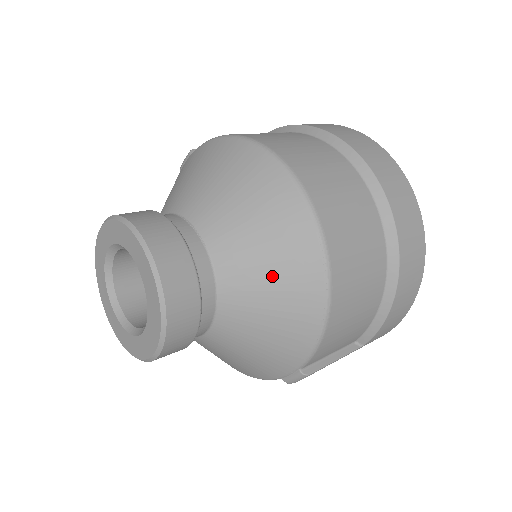
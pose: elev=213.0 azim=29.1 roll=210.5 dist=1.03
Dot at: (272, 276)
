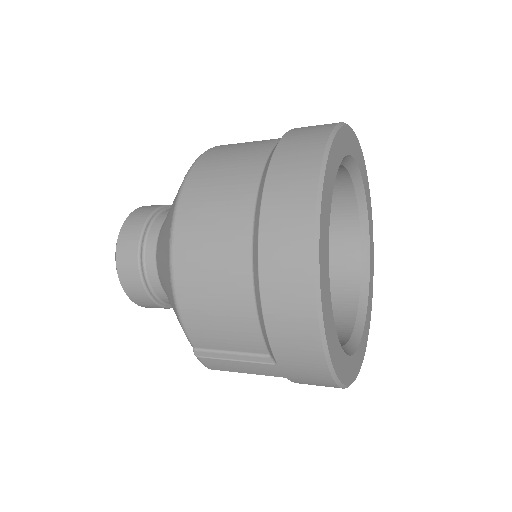
Dot at: (163, 249)
